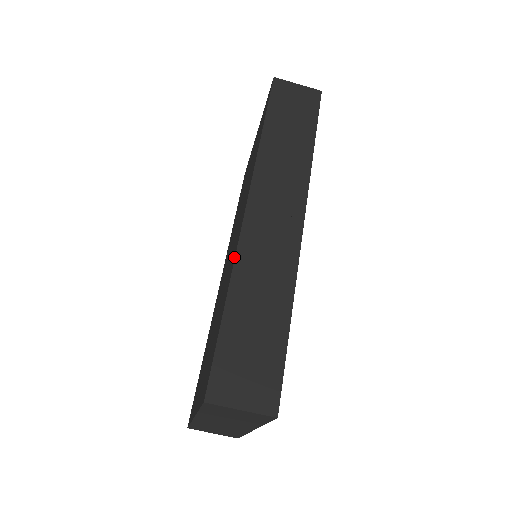
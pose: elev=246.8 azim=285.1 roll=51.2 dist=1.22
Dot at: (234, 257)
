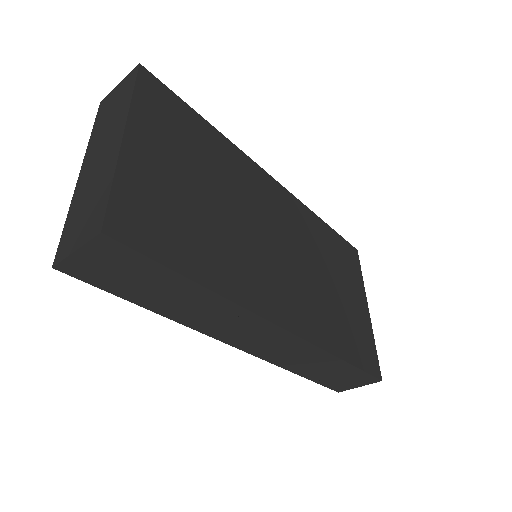
Dot at: occluded
